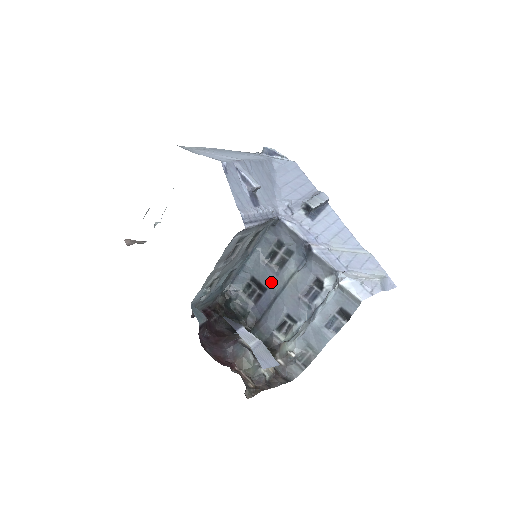
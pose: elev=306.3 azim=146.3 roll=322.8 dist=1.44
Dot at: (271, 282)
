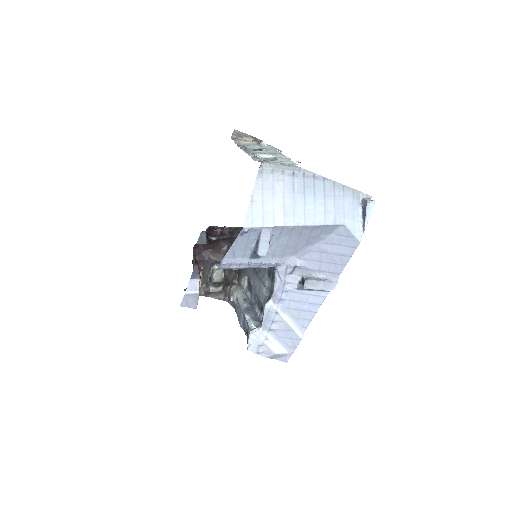
Dot at: occluded
